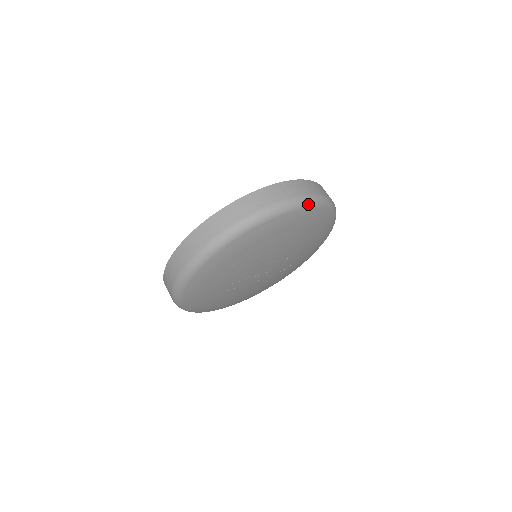
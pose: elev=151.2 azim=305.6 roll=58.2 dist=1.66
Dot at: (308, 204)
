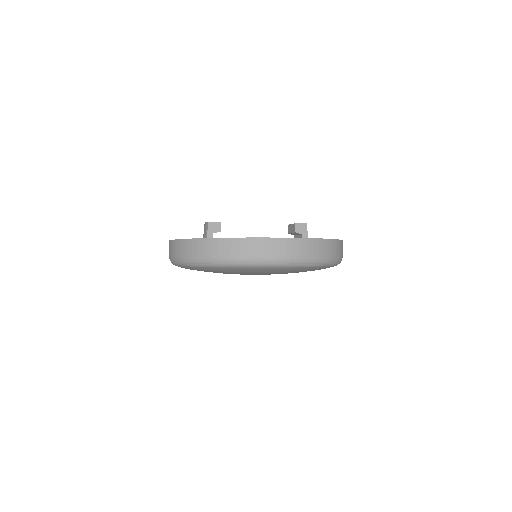
Dot at: (299, 265)
